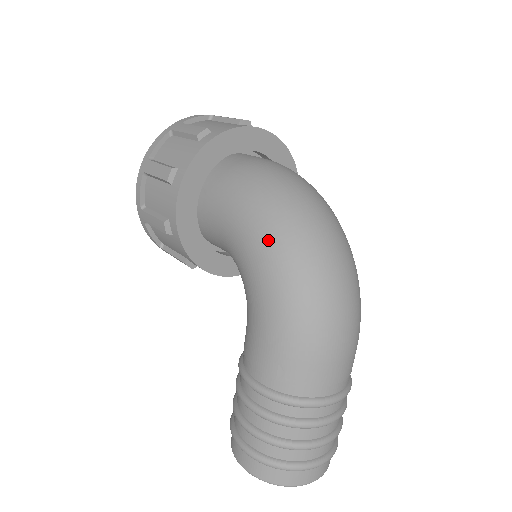
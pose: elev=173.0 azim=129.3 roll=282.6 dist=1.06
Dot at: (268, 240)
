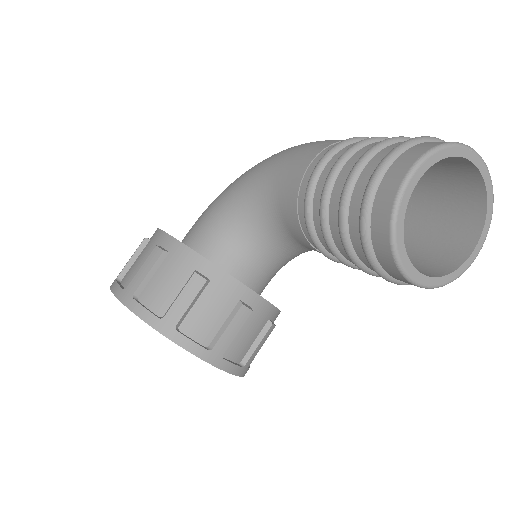
Dot at: occluded
